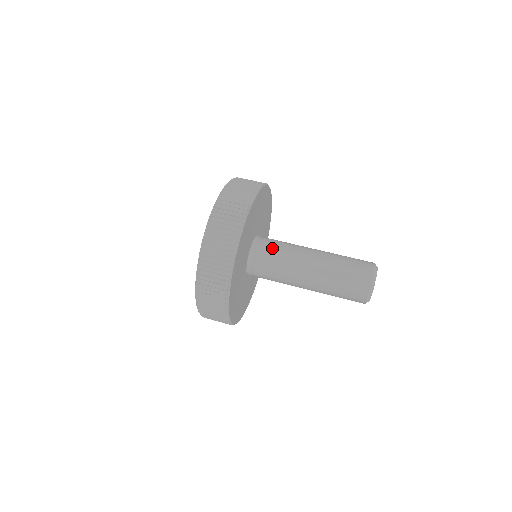
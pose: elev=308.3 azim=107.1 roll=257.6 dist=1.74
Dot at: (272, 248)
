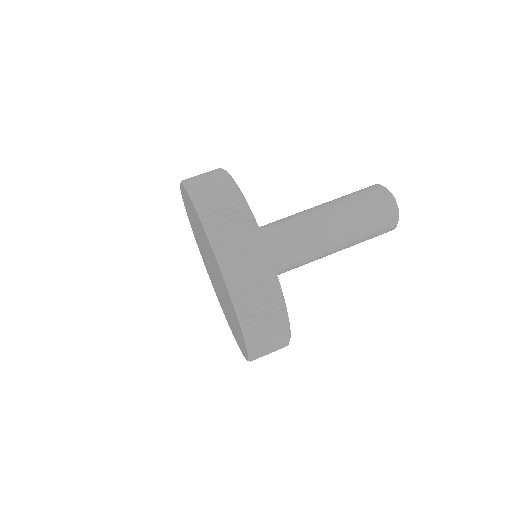
Dot at: (277, 238)
